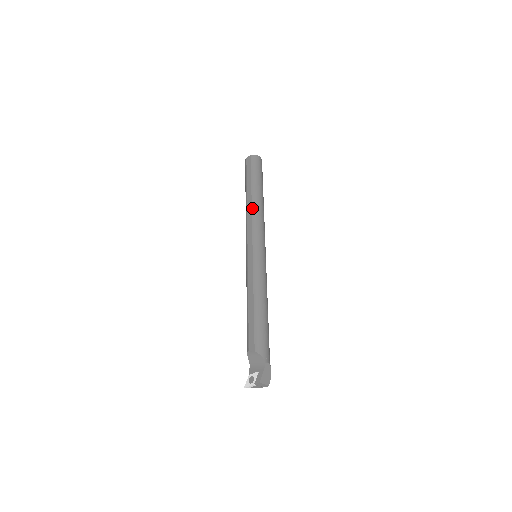
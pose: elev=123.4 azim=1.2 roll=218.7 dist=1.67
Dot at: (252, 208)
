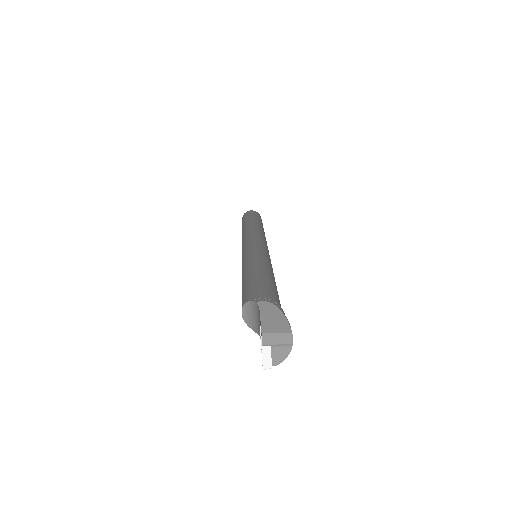
Dot at: (242, 234)
